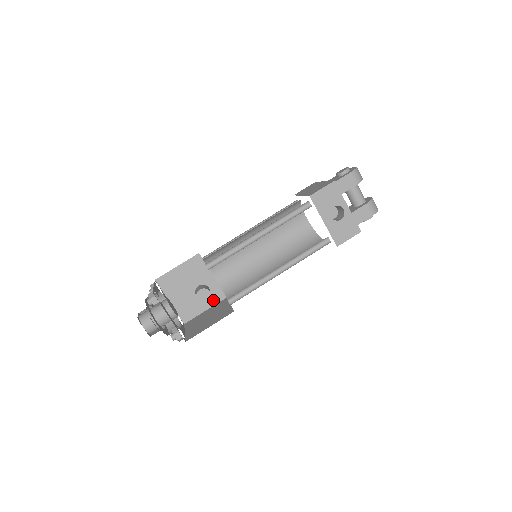
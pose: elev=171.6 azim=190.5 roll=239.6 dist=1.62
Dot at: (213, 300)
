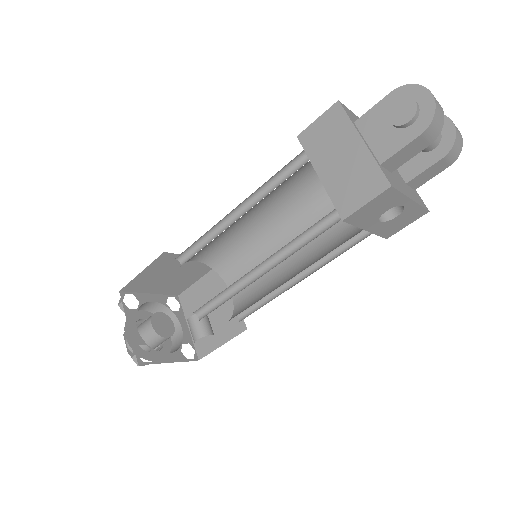
Dot at: (204, 270)
